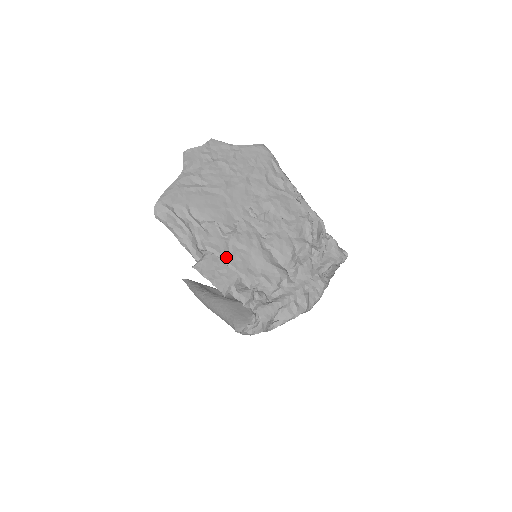
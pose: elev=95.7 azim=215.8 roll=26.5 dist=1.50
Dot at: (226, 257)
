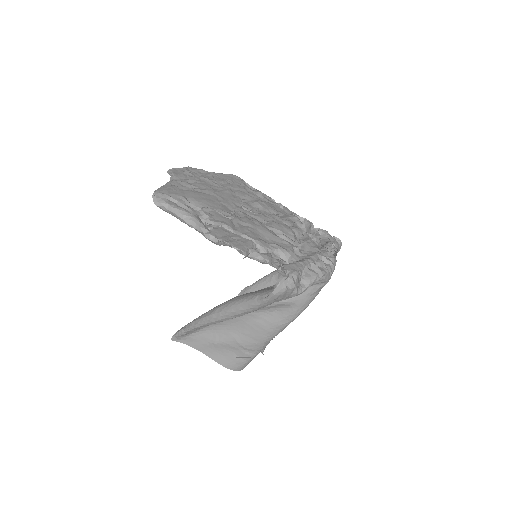
Dot at: (235, 229)
